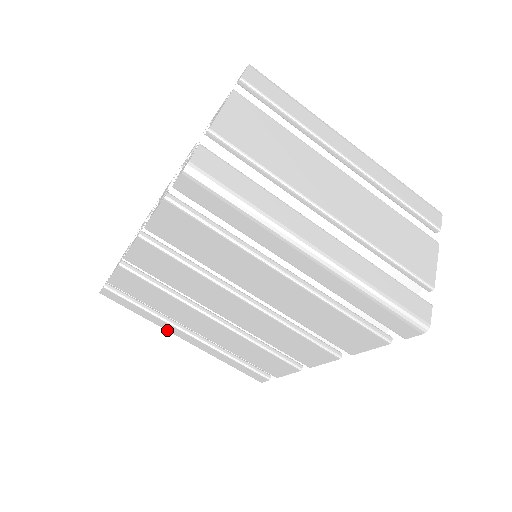
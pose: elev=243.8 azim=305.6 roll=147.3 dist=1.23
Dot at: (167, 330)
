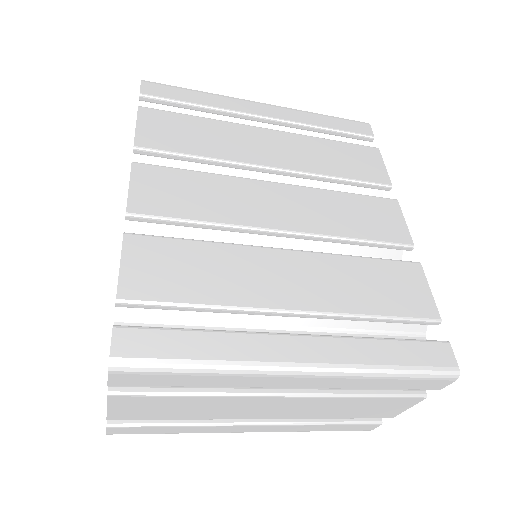
Dot at: occluded
